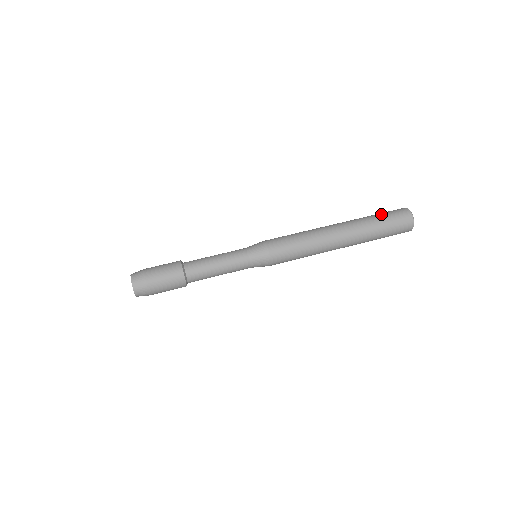
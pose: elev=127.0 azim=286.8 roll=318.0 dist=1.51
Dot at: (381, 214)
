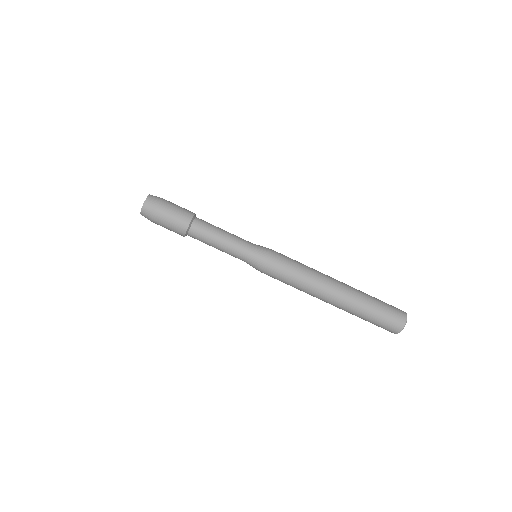
Dot at: (381, 306)
